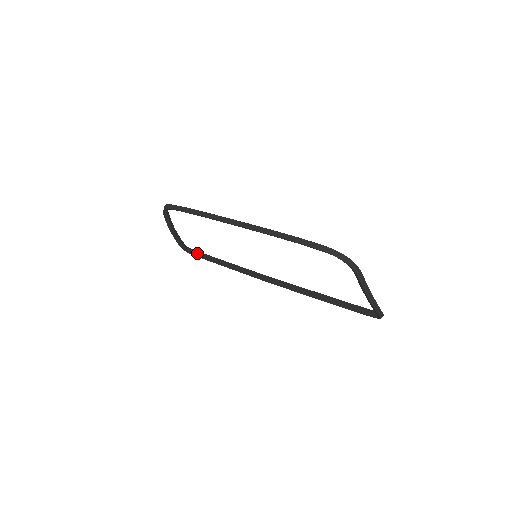
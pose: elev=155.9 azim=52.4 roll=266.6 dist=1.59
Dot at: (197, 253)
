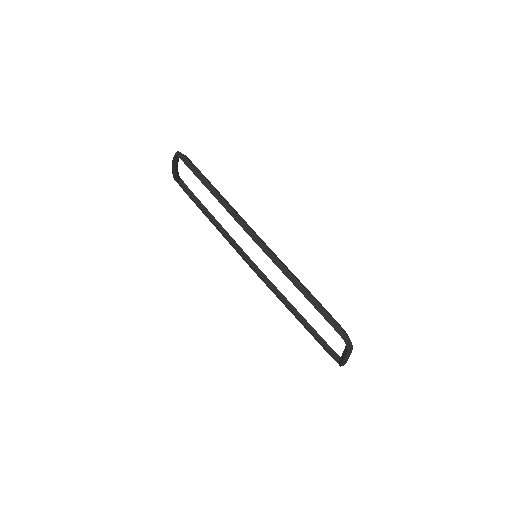
Dot at: (189, 192)
